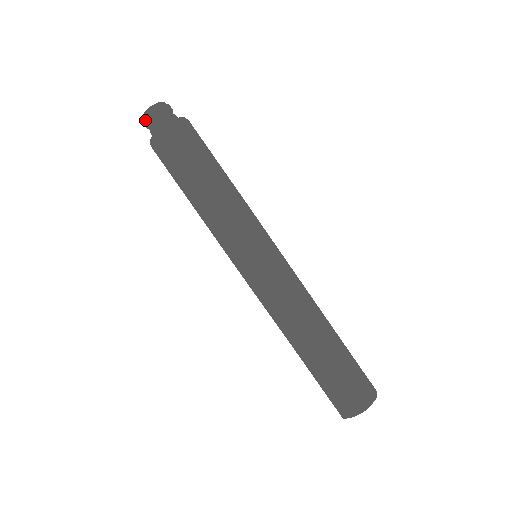
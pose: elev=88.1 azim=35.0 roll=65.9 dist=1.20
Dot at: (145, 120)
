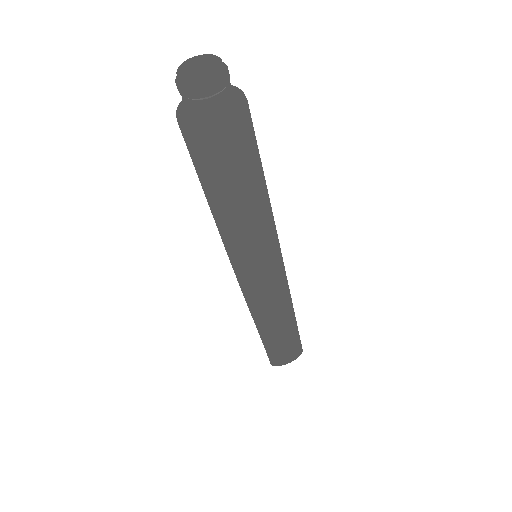
Dot at: (189, 92)
